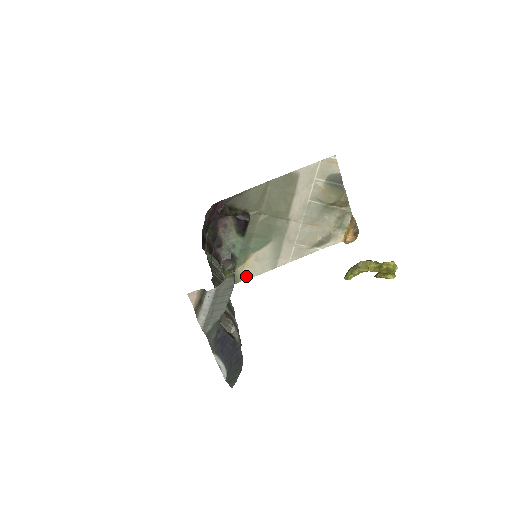
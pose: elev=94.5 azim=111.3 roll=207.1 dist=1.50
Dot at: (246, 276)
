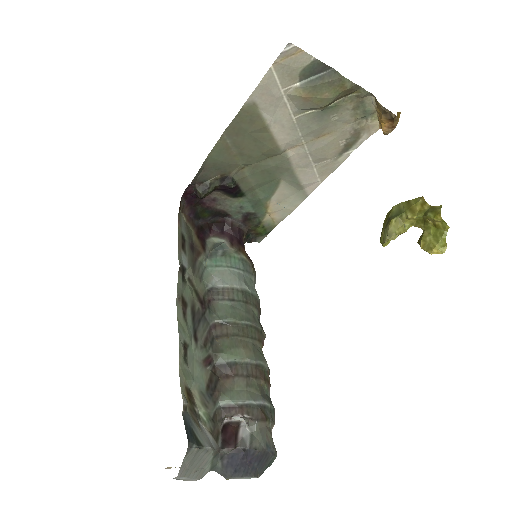
Dot at: (279, 218)
